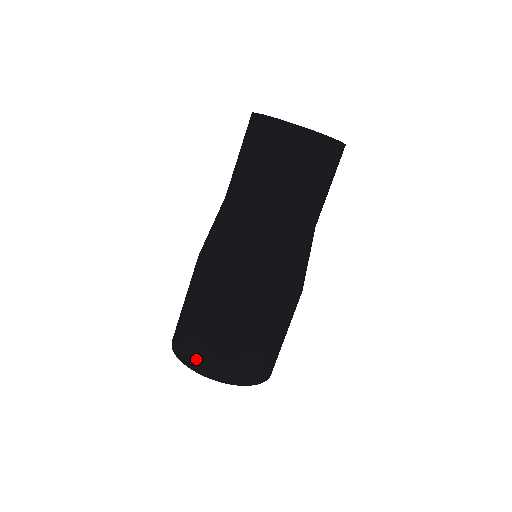
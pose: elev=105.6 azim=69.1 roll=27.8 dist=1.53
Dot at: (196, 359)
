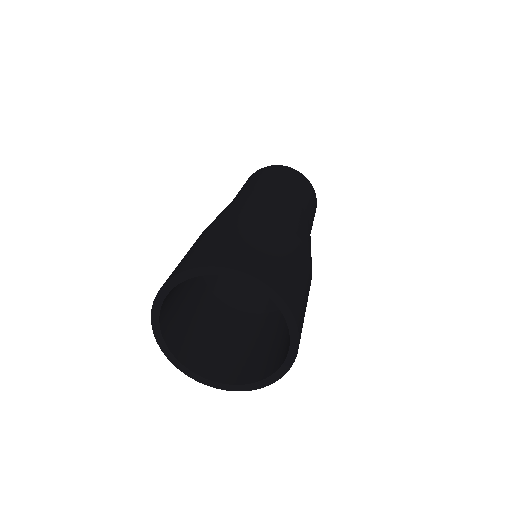
Dot at: (210, 258)
